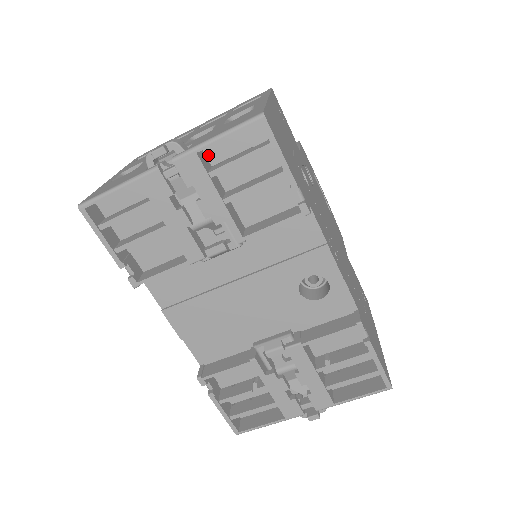
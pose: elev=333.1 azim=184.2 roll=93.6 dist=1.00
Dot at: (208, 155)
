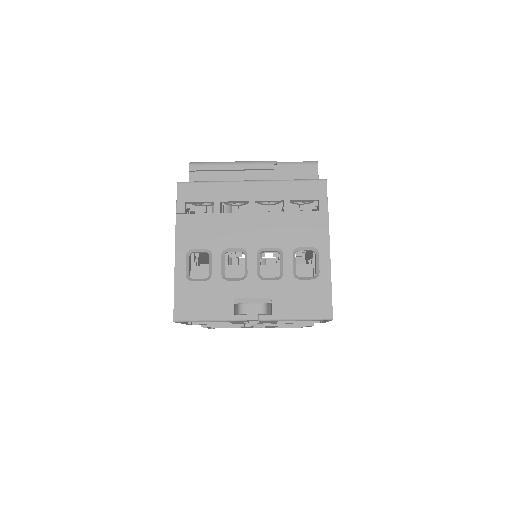
Dot at: occluded
